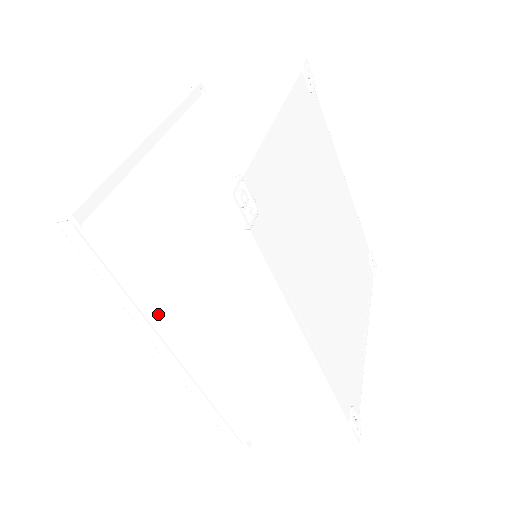
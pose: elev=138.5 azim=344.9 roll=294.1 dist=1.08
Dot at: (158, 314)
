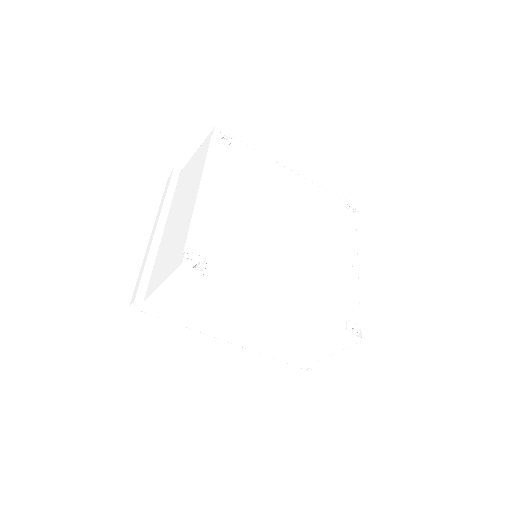
Dot at: (205, 324)
